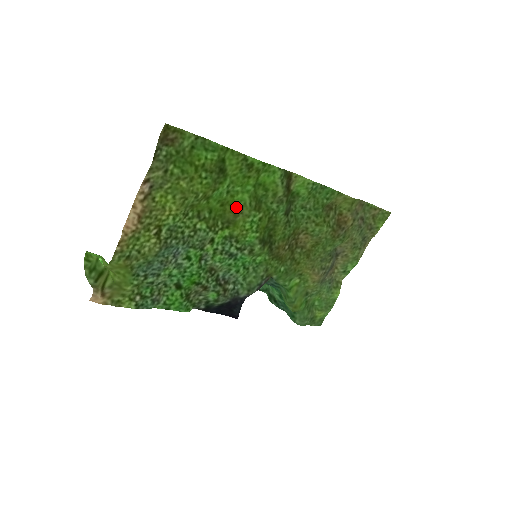
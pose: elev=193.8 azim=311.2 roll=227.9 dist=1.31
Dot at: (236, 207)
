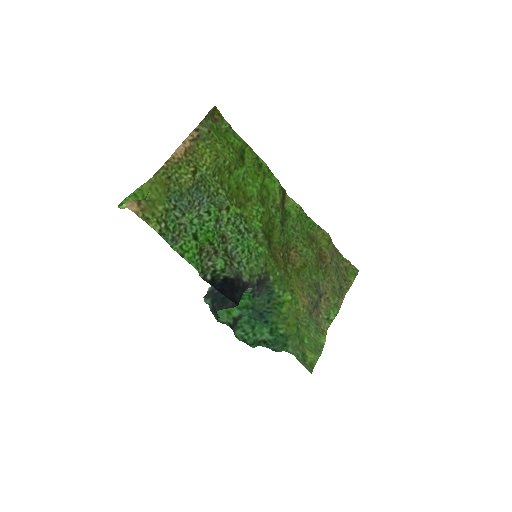
Dot at: (247, 195)
